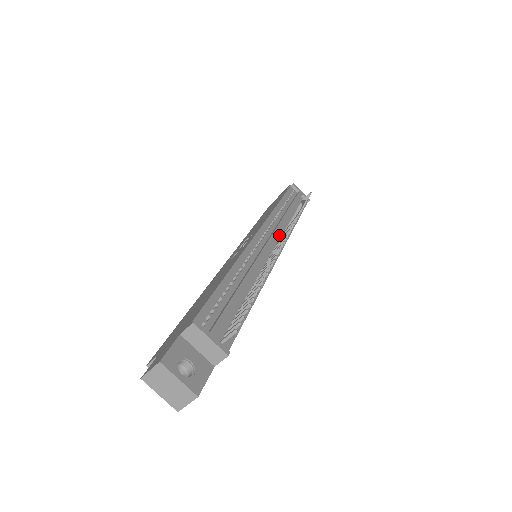
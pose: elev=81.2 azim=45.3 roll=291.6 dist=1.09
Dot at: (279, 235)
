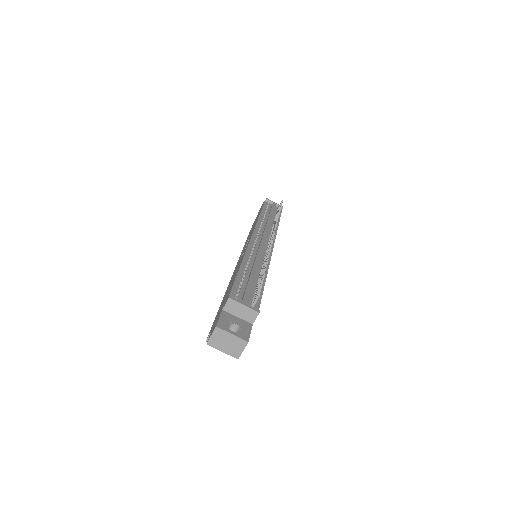
Dot at: (268, 236)
